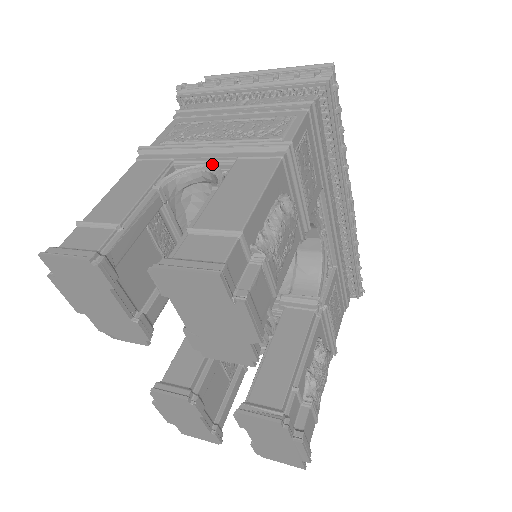
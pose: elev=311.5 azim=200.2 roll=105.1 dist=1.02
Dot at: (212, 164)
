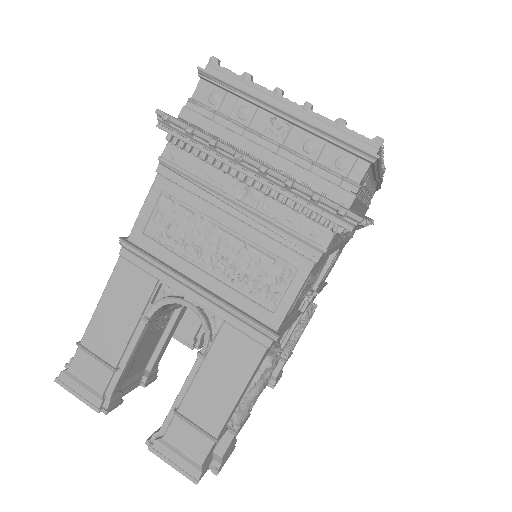
Dot at: (200, 307)
